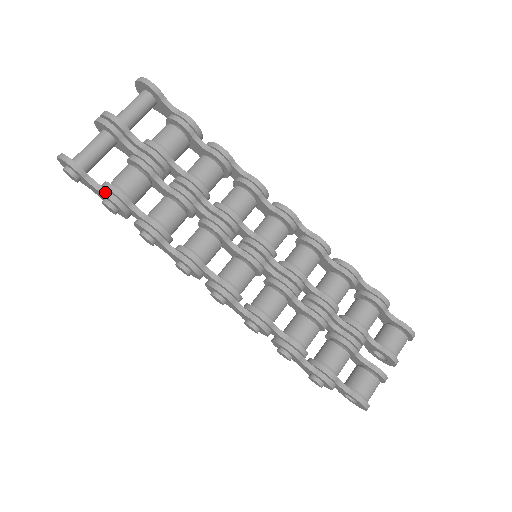
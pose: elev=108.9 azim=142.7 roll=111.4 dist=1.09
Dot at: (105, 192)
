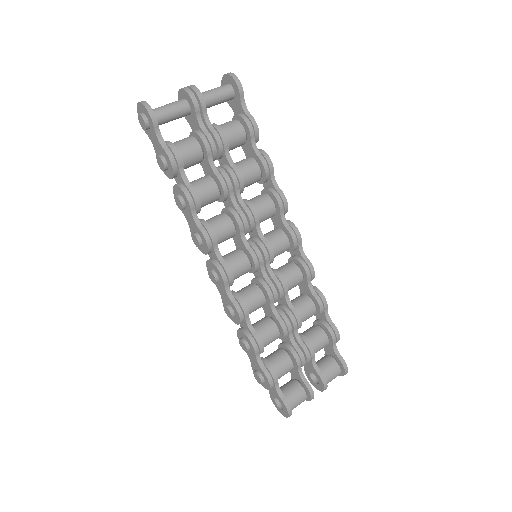
Dot at: (167, 149)
